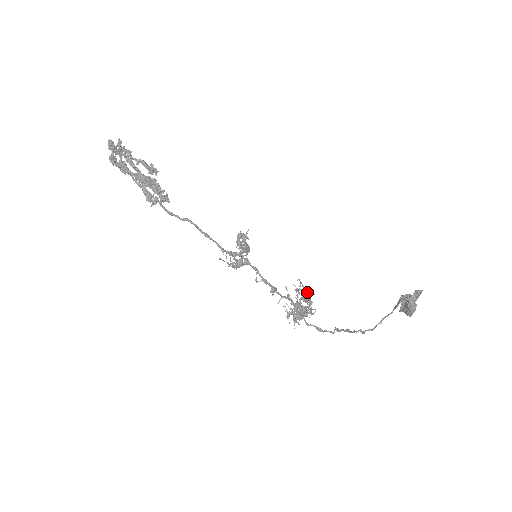
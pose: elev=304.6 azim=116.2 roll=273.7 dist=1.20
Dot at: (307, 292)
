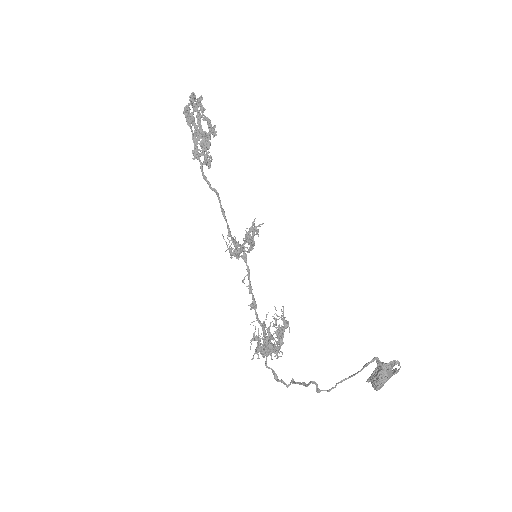
Dot at: (284, 324)
